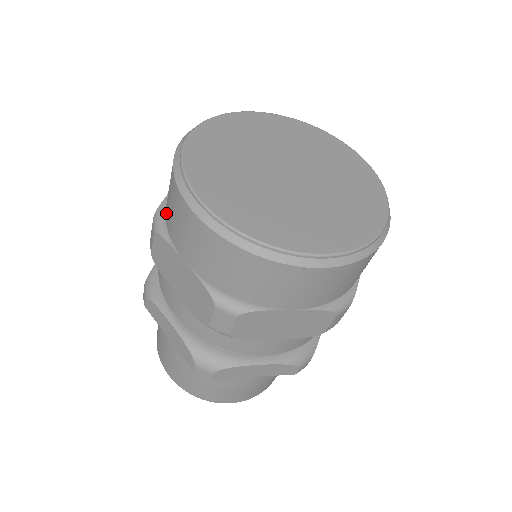
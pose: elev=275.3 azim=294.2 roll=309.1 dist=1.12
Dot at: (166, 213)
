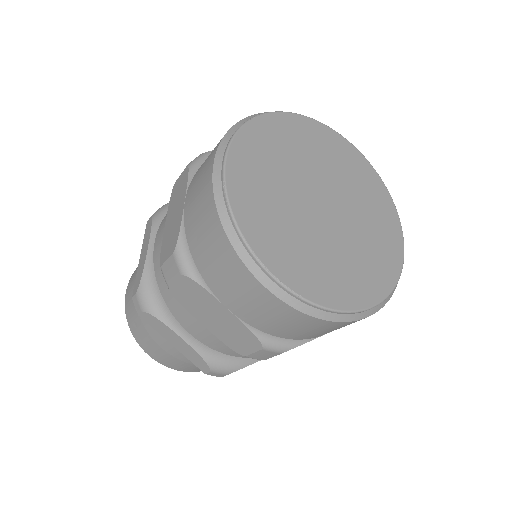
Dot at: occluded
